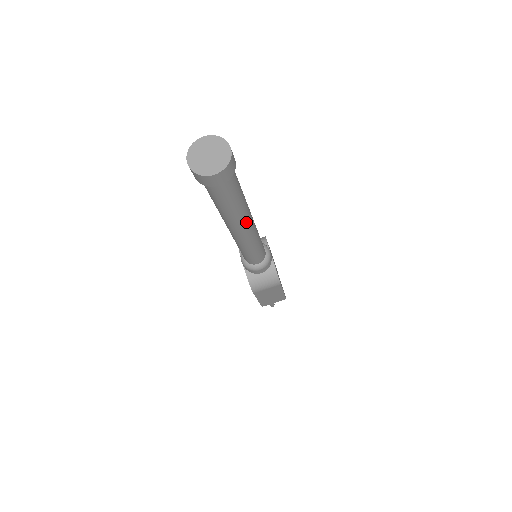
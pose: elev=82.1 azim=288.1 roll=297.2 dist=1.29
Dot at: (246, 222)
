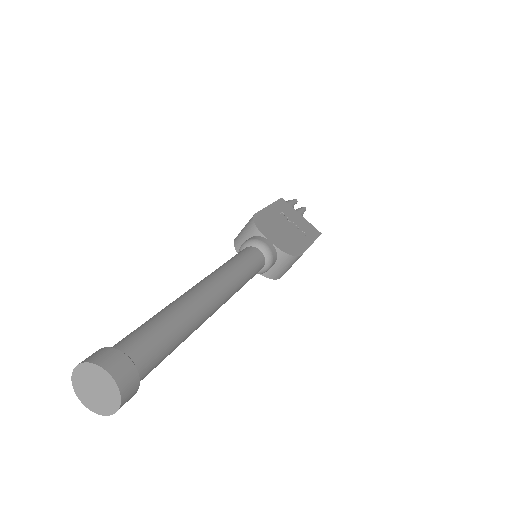
Dot at: (208, 313)
